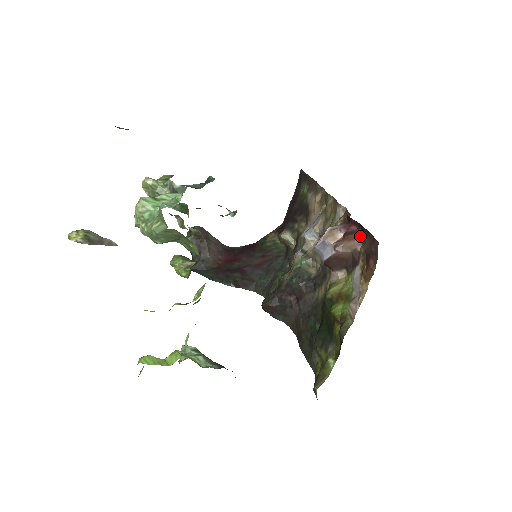
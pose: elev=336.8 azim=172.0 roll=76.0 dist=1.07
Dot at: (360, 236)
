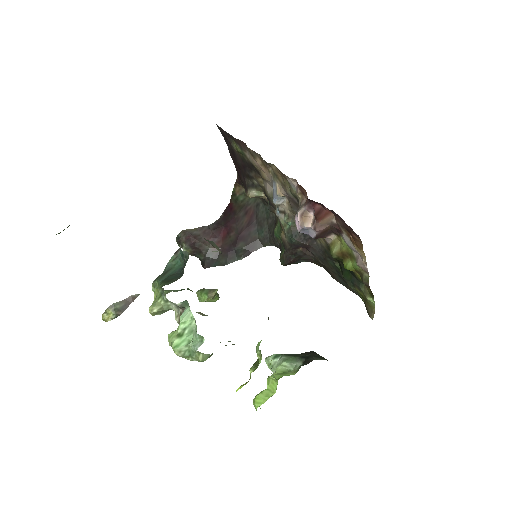
Dot at: (329, 212)
